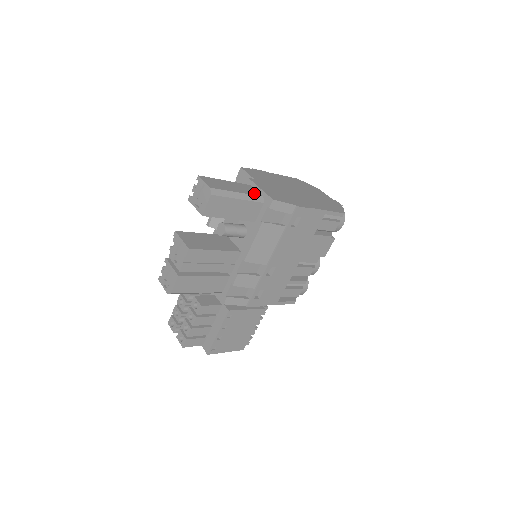
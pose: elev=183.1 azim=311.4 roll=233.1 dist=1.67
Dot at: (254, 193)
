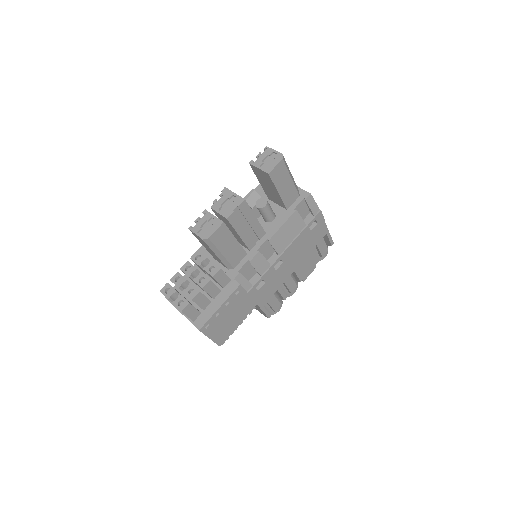
Dot at: occluded
